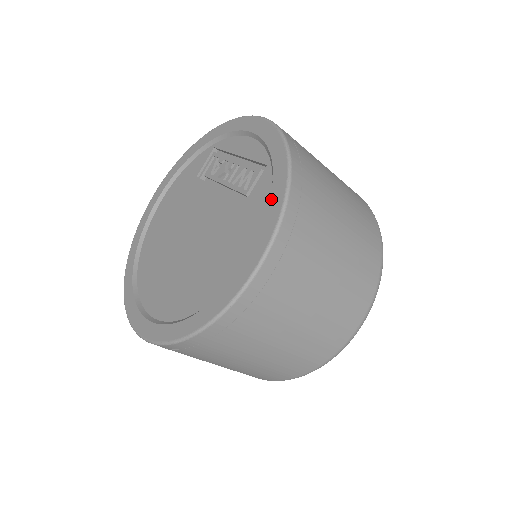
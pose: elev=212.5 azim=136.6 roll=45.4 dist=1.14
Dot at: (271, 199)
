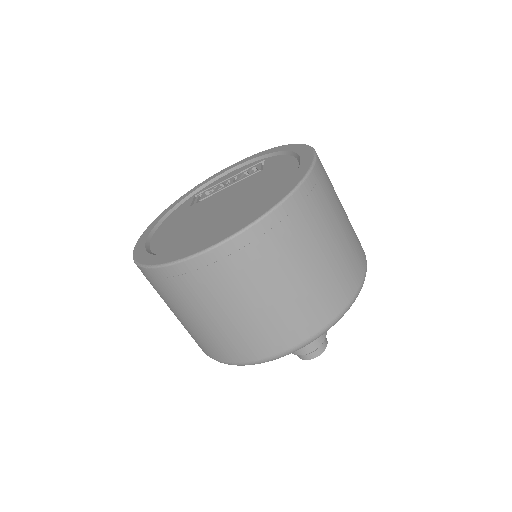
Dot at: (289, 150)
